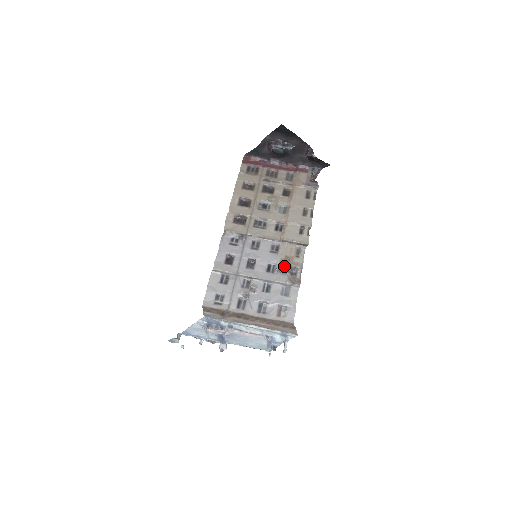
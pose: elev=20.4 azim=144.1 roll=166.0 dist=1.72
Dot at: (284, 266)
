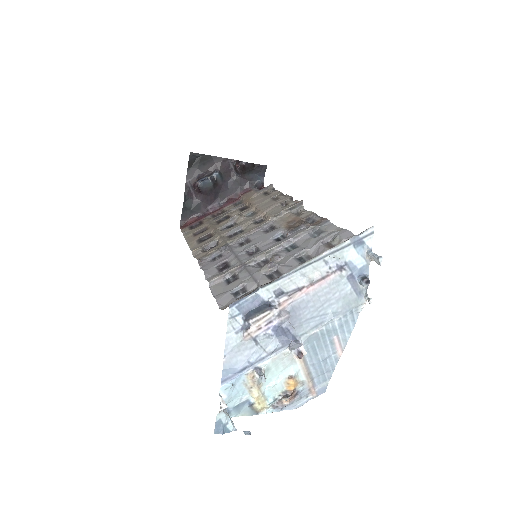
Dot at: (293, 226)
